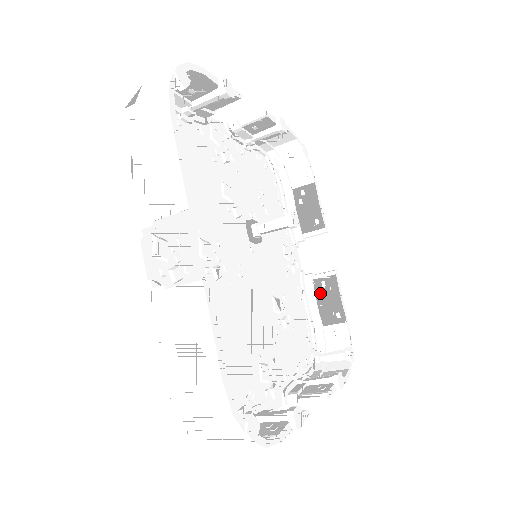
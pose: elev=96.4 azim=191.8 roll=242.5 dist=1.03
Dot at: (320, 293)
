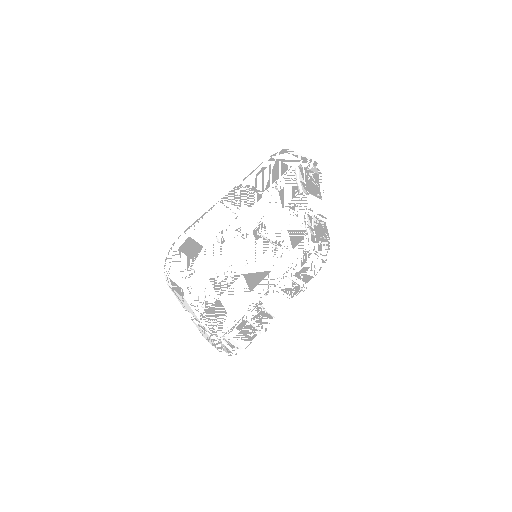
Dot at: (315, 224)
